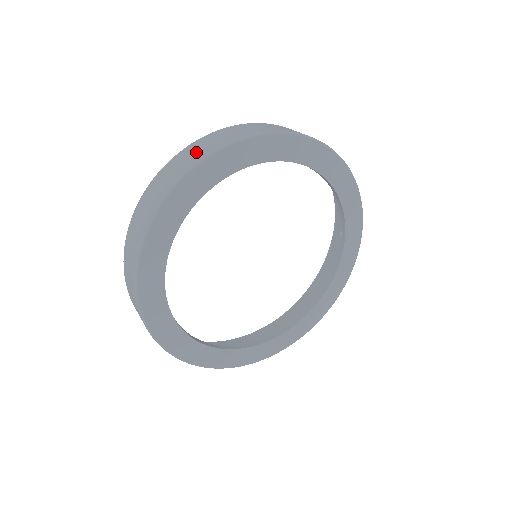
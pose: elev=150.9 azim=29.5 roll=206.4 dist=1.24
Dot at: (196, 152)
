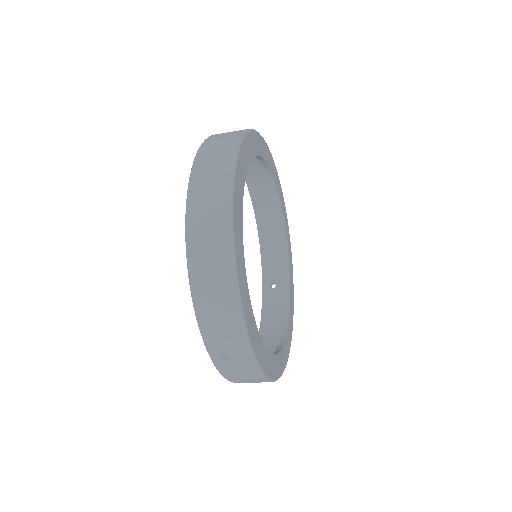
Dot at: occluded
